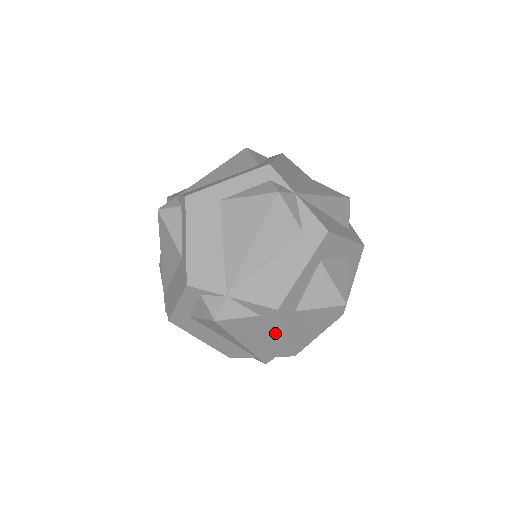
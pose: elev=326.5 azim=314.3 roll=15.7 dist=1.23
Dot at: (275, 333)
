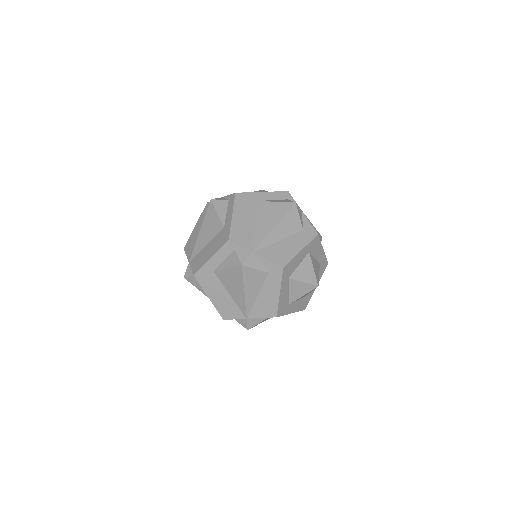
Dot at: (272, 291)
